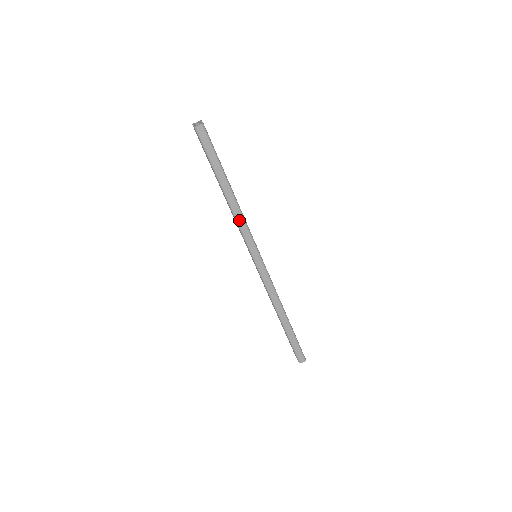
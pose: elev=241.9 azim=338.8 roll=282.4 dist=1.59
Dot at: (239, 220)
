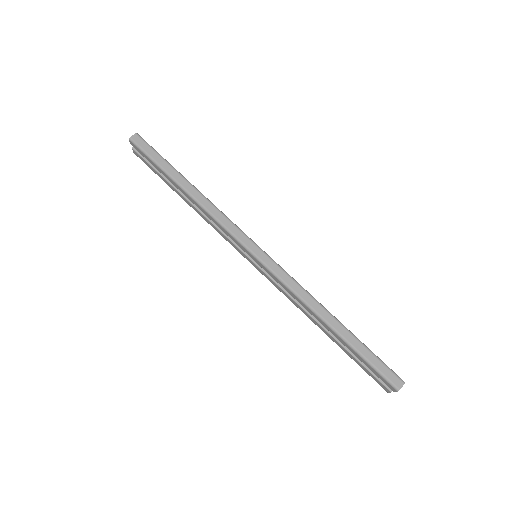
Dot at: (212, 211)
